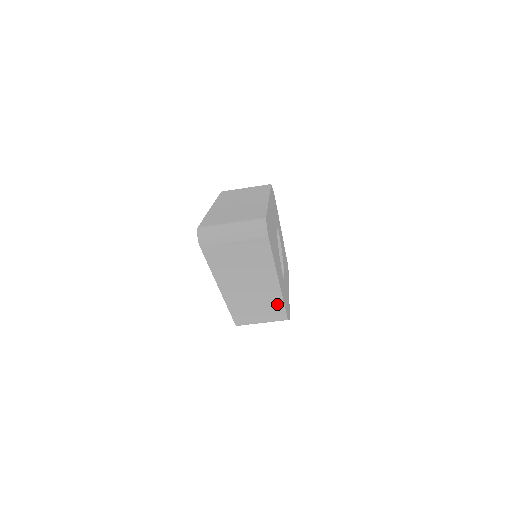
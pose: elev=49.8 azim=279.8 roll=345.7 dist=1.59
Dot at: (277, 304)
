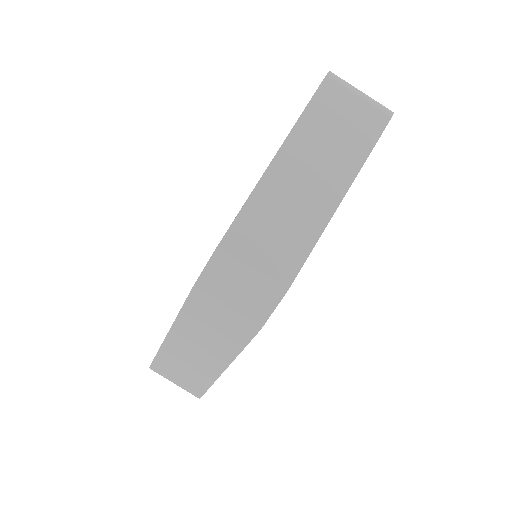
Dot at: (307, 239)
